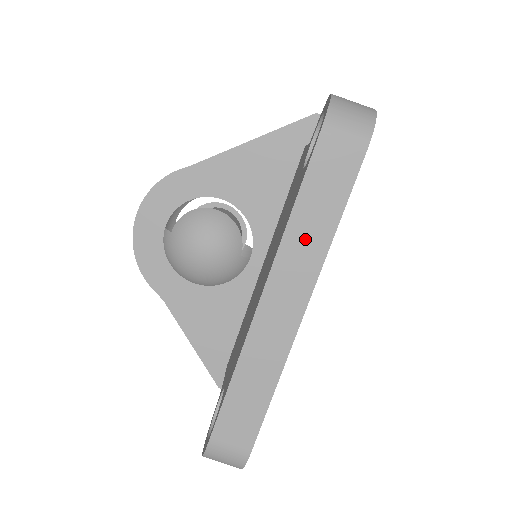
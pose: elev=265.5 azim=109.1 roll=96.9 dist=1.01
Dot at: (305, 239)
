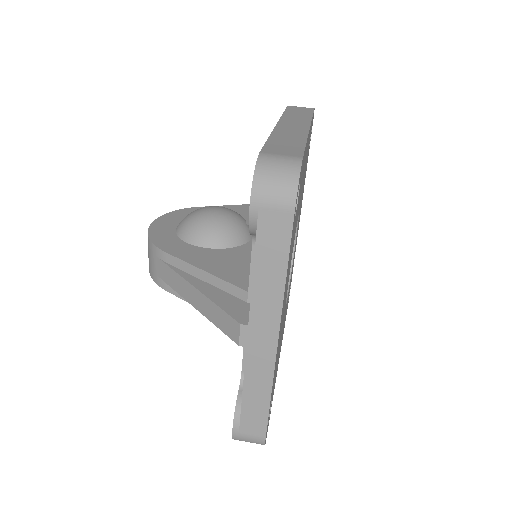
Dot at: (296, 117)
